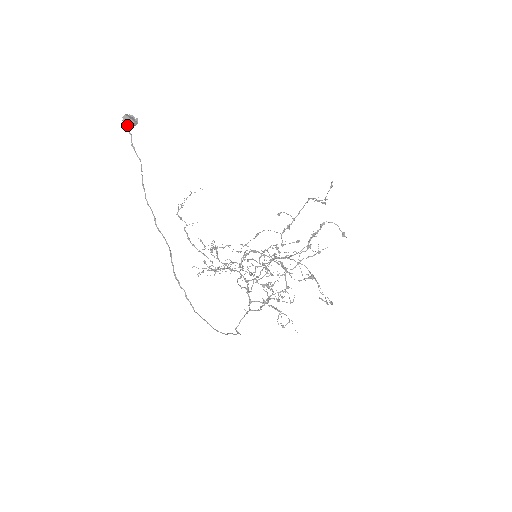
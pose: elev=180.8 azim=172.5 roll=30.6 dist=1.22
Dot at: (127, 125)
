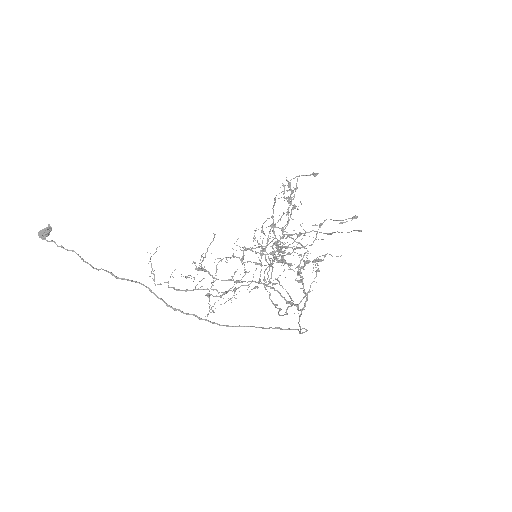
Dot at: (45, 237)
